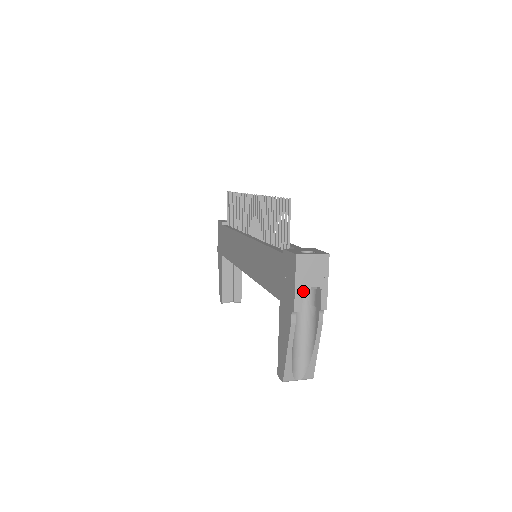
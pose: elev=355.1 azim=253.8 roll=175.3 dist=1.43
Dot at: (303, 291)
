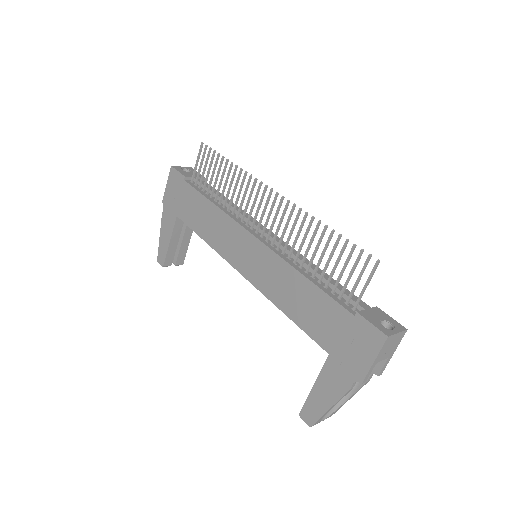
Dot at: occluded
